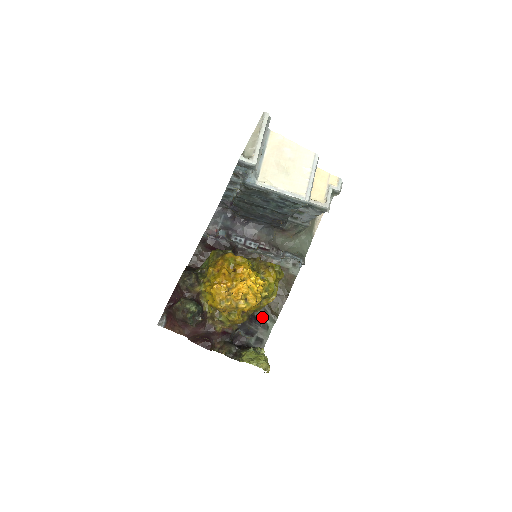
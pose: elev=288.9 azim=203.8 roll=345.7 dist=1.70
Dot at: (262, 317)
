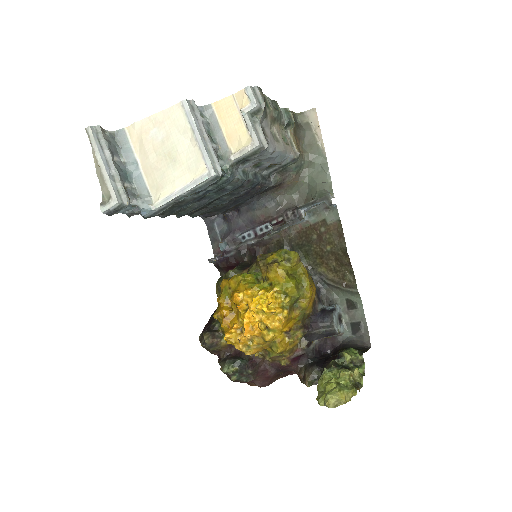
Dot at: (340, 297)
